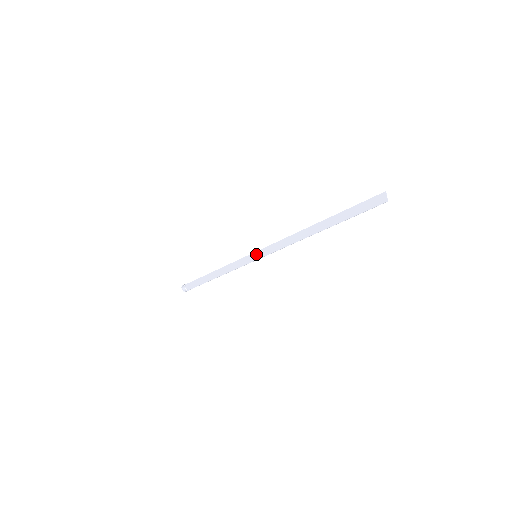
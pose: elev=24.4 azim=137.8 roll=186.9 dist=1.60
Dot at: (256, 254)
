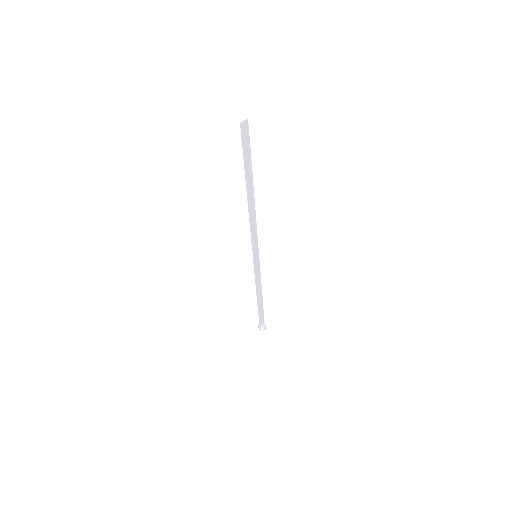
Dot at: (257, 254)
